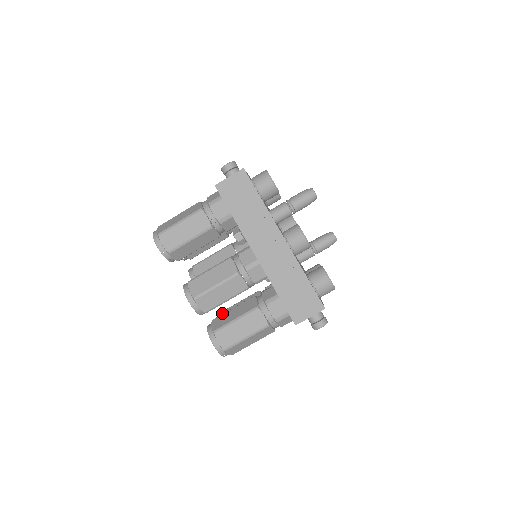
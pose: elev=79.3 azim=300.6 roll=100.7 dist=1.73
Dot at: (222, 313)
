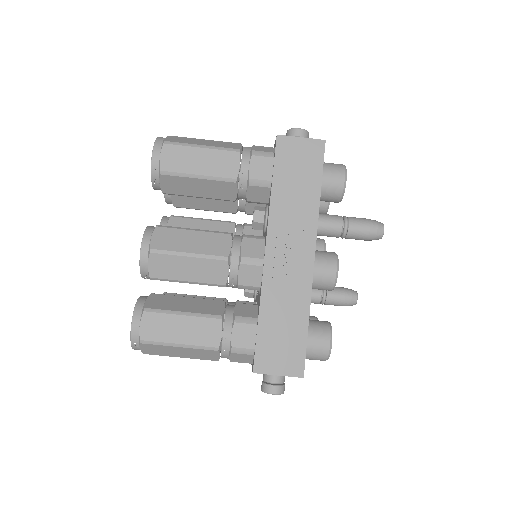
Dot at: (165, 294)
